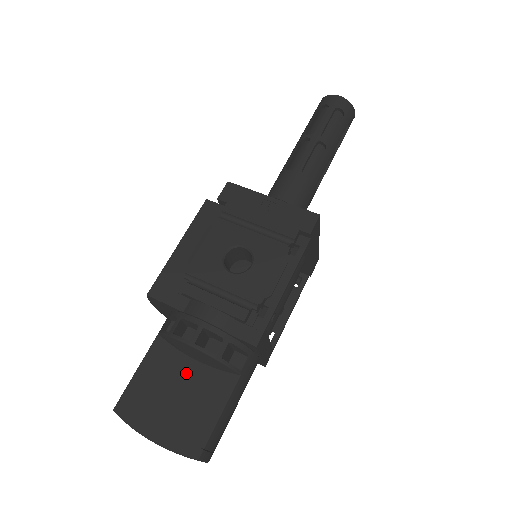
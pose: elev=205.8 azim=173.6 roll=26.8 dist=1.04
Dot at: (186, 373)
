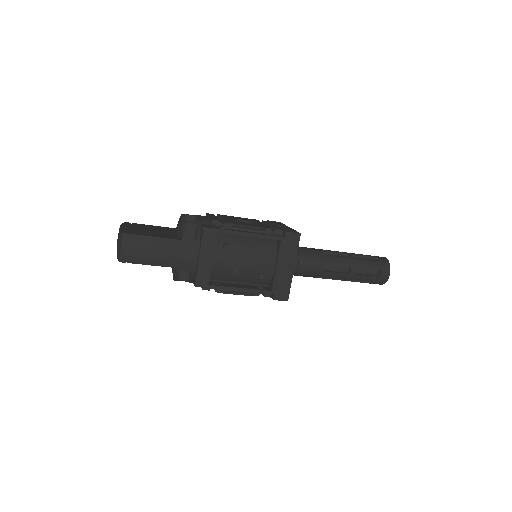
Dot at: (166, 232)
